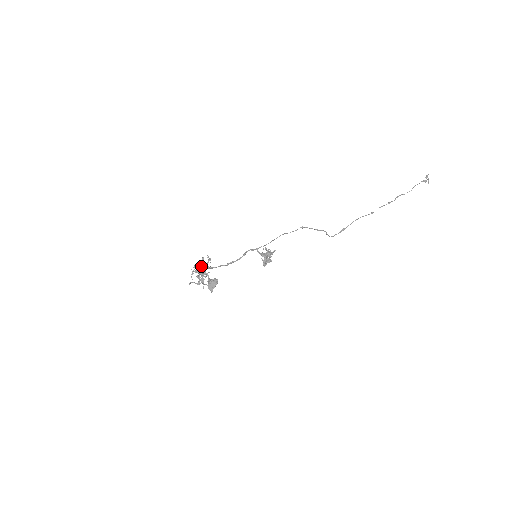
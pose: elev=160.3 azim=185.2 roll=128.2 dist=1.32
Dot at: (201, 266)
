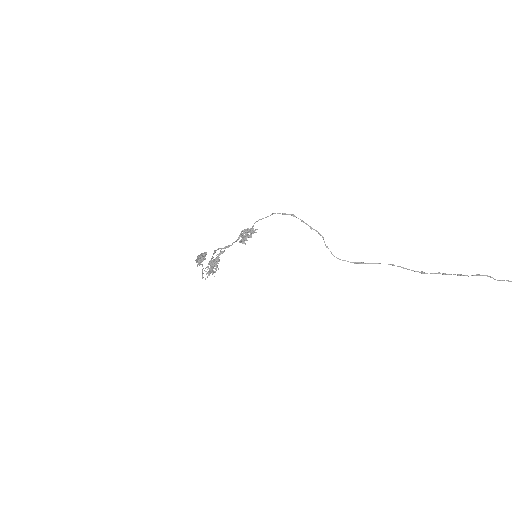
Dot at: (217, 260)
